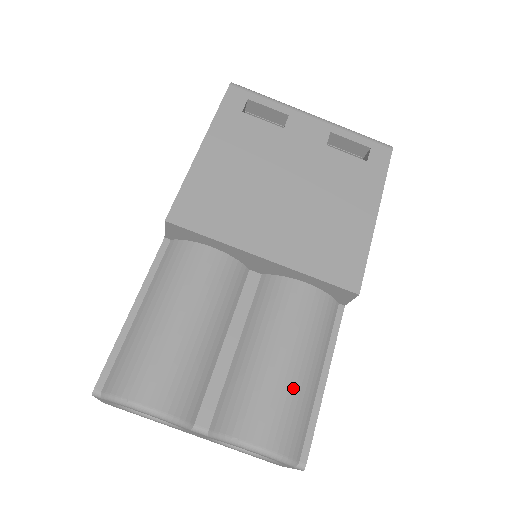
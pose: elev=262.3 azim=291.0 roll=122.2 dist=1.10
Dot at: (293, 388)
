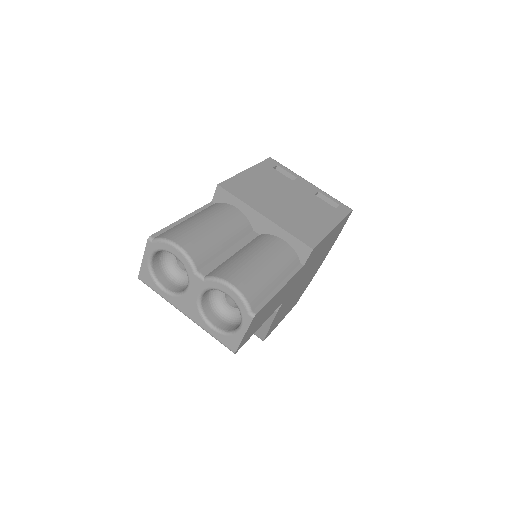
Dot at: (261, 274)
